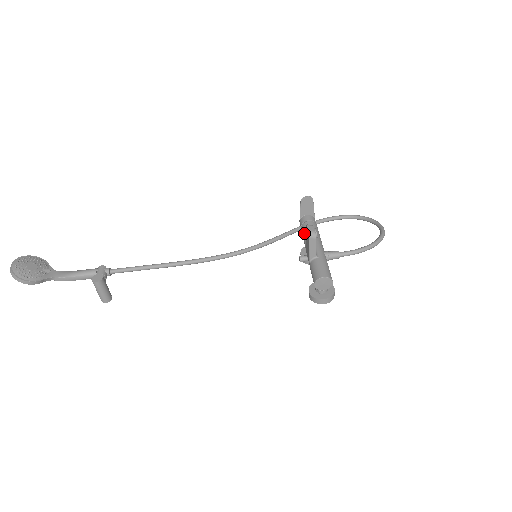
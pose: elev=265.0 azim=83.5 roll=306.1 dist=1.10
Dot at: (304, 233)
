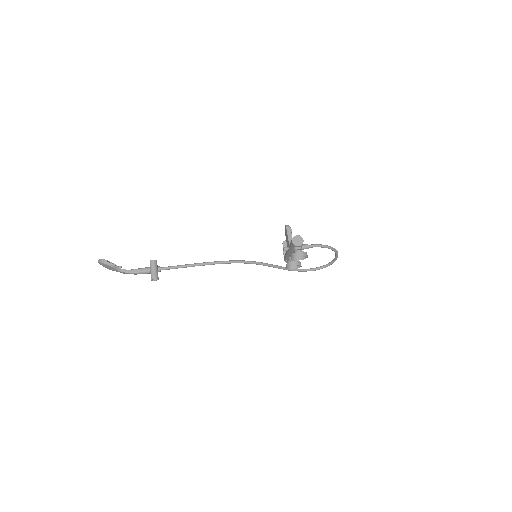
Dot at: occluded
